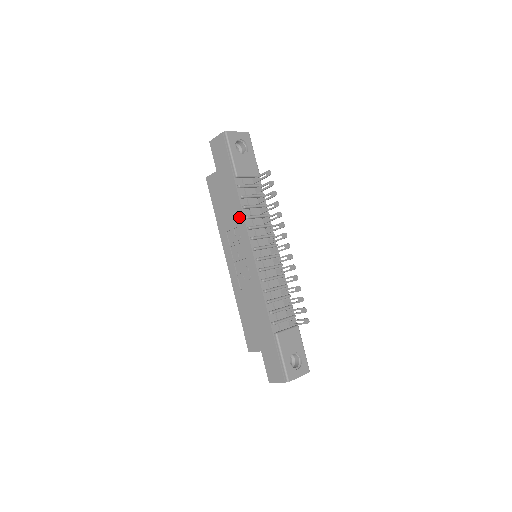
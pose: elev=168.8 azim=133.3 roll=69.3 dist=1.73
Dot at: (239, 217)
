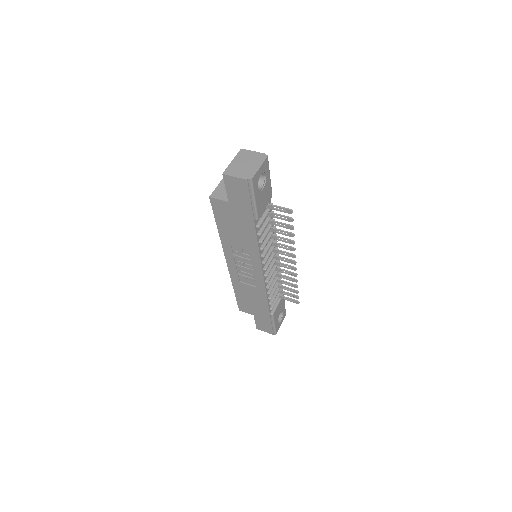
Dot at: (253, 247)
